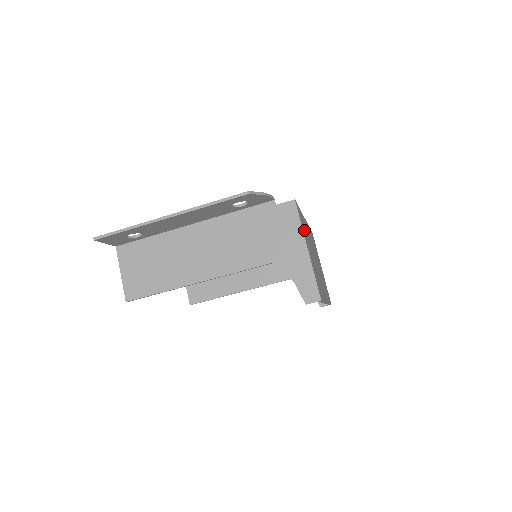
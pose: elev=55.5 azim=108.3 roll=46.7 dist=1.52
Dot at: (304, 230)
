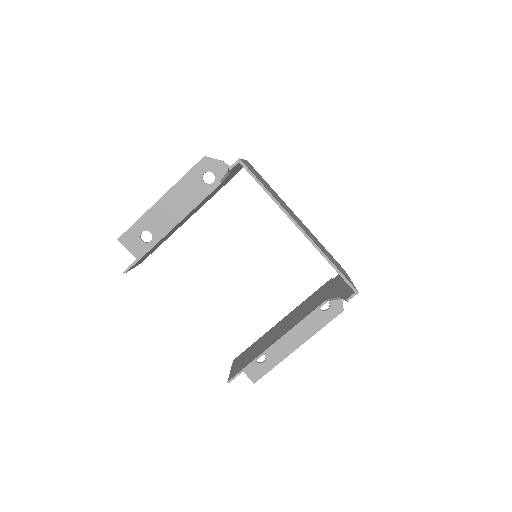
Dot at: (258, 174)
